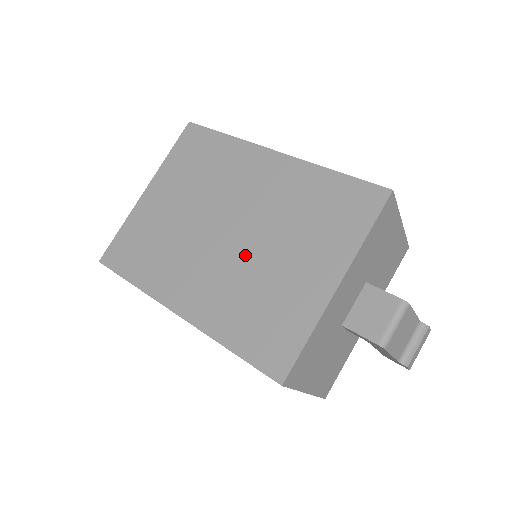
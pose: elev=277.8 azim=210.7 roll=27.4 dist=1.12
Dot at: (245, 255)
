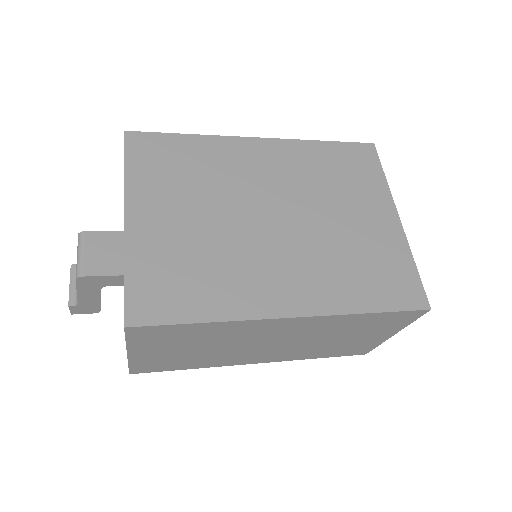
Dot at: (311, 230)
